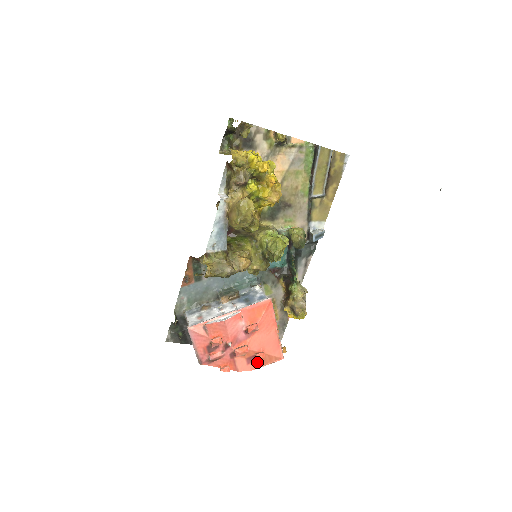
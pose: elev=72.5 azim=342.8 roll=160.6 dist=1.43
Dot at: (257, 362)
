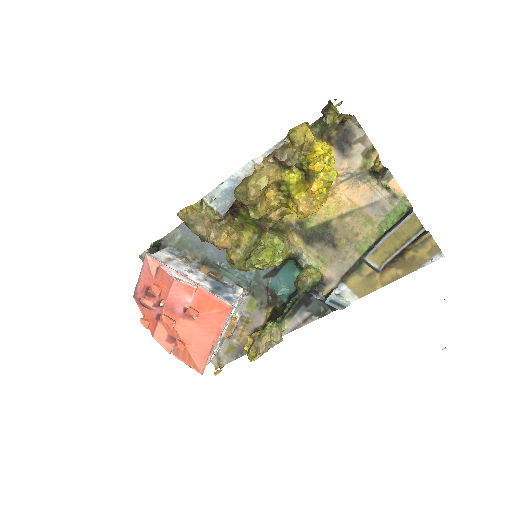
Dot at: (176, 349)
